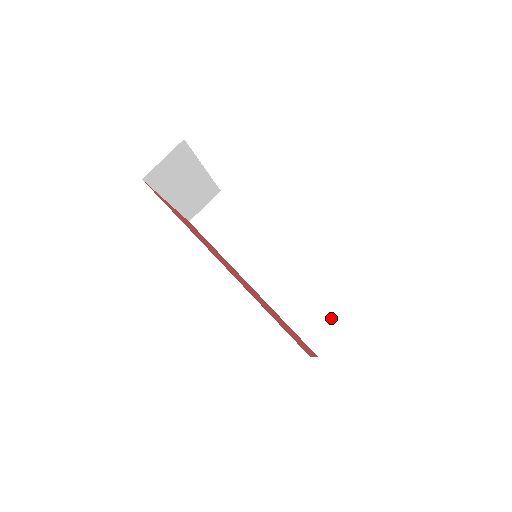
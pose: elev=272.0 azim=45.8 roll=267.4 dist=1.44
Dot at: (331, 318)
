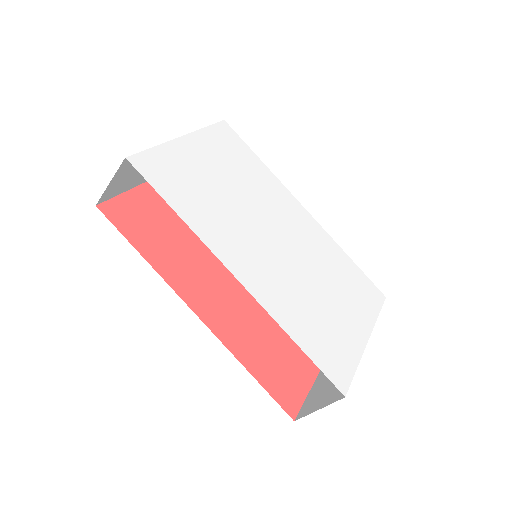
Dot at: occluded
